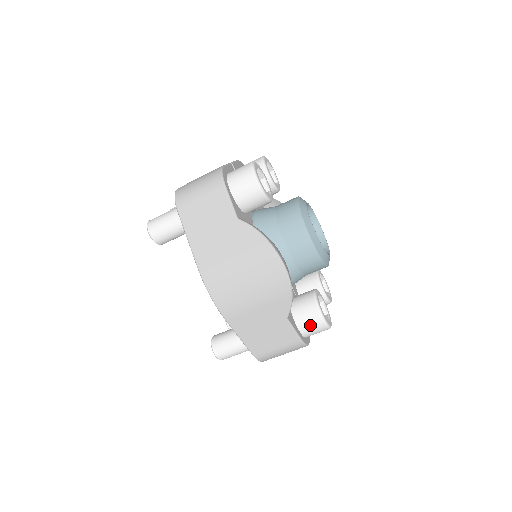
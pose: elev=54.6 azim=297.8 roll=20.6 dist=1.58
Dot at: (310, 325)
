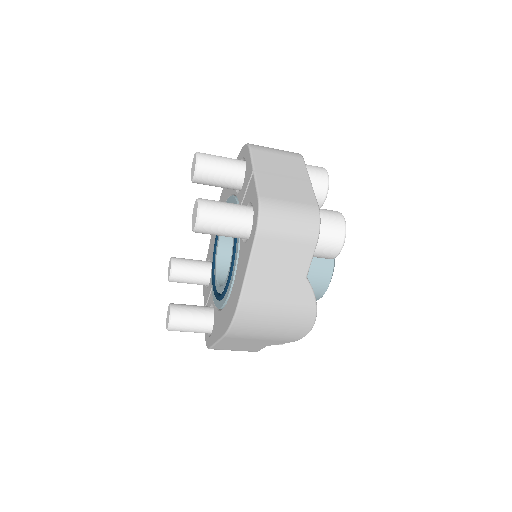
Dot at: occluded
